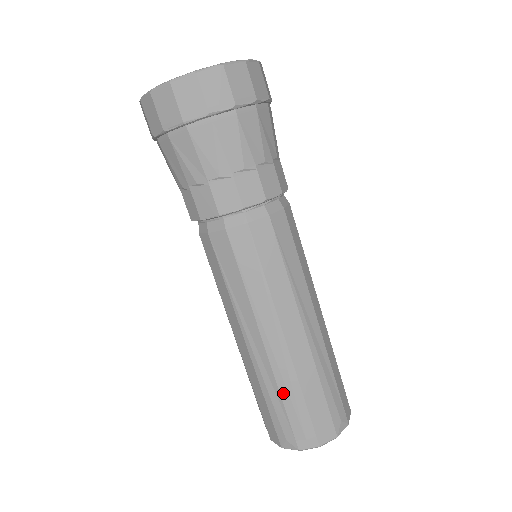
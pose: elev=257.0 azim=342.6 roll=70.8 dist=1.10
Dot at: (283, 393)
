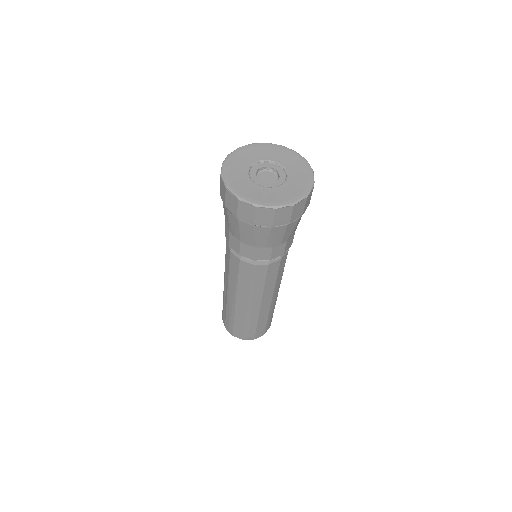
Dot at: (227, 311)
